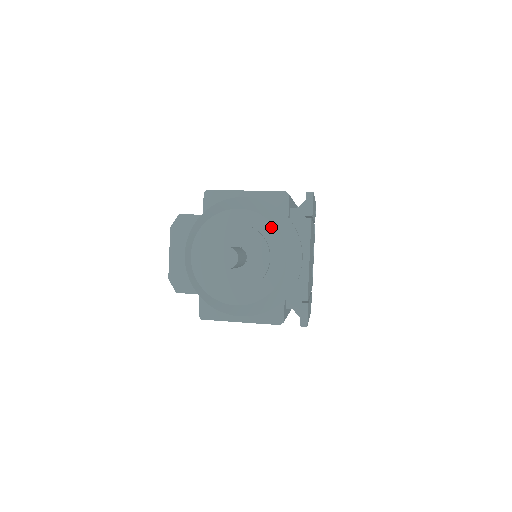
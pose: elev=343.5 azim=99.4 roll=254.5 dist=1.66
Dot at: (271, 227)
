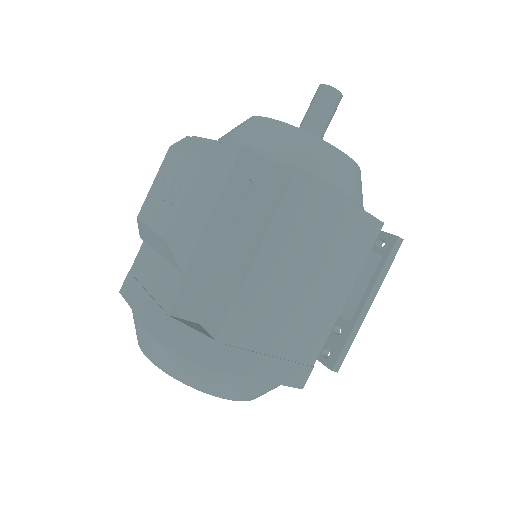
Dot at: occluded
